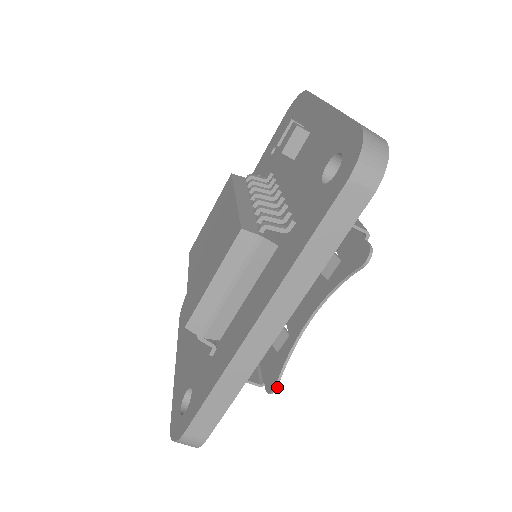
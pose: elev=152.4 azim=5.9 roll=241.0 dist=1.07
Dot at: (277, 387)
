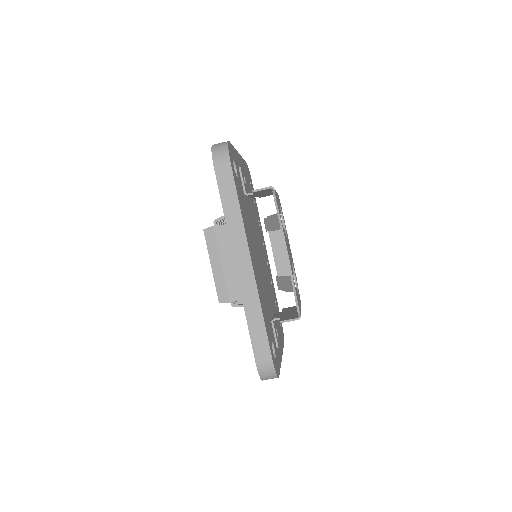
Dot at: (298, 306)
